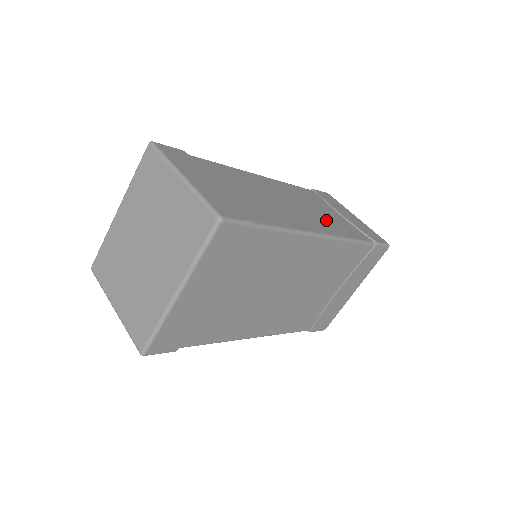
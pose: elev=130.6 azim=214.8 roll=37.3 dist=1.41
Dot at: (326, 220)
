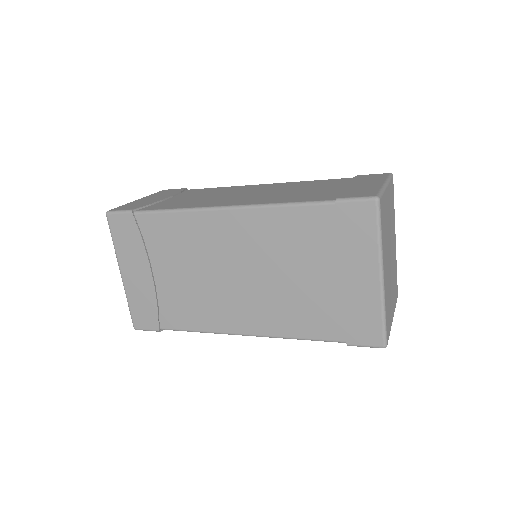
Dot at: (277, 196)
